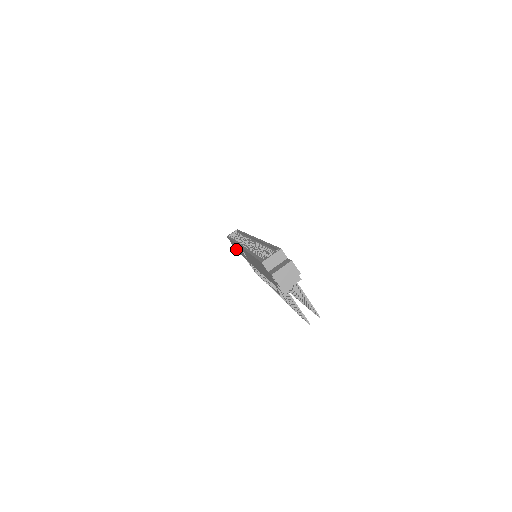
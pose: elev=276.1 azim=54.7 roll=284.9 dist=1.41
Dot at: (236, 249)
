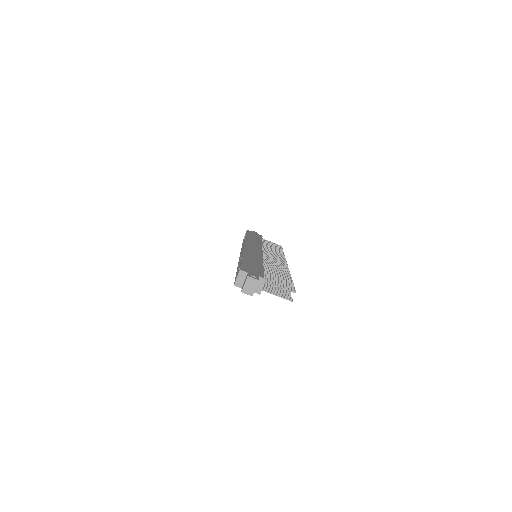
Dot at: occluded
